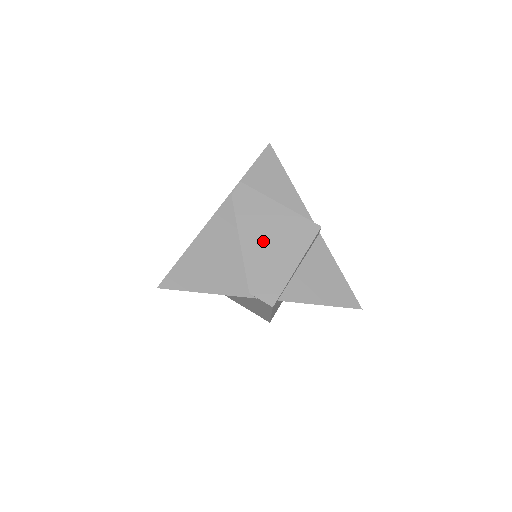
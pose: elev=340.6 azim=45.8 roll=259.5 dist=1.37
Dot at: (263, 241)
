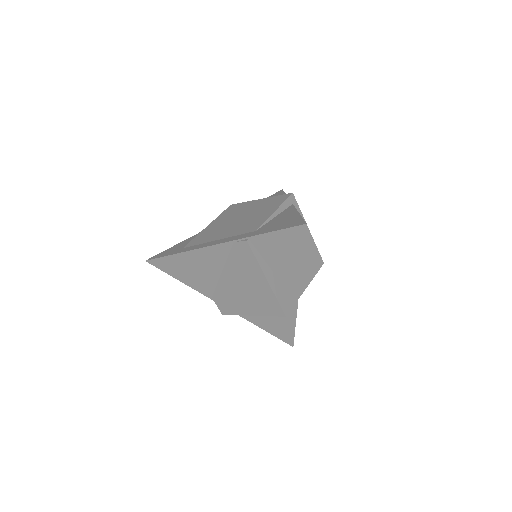
Dot at: (238, 286)
